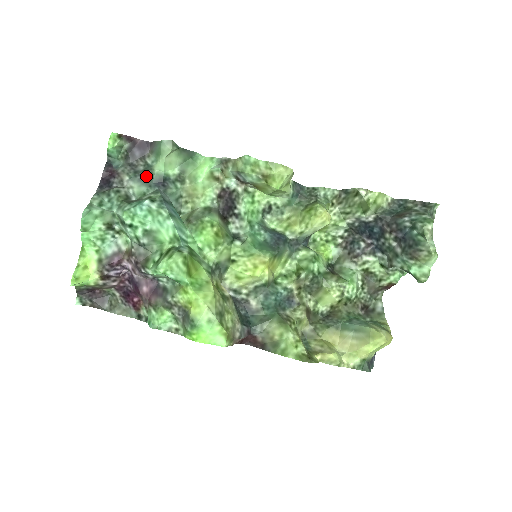
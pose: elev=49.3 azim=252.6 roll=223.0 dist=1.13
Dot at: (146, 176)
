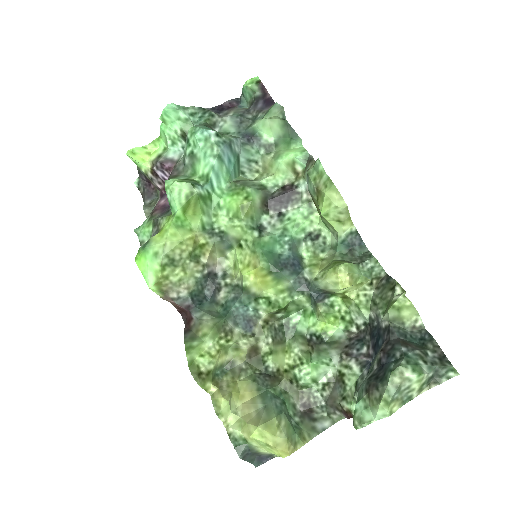
Dot at: (245, 123)
